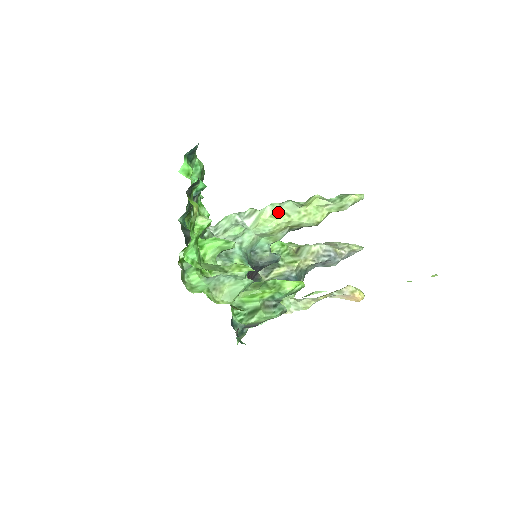
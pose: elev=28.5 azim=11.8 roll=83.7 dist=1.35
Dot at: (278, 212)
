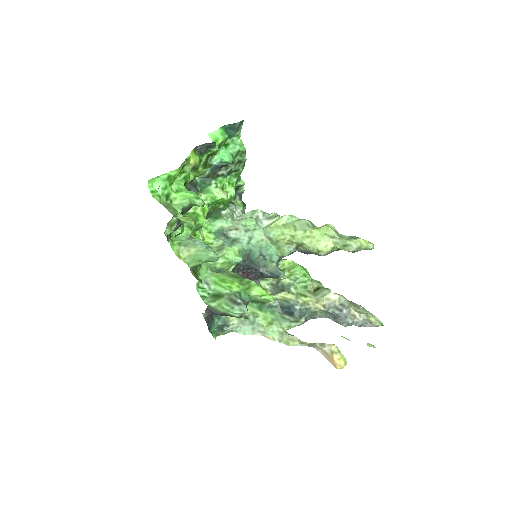
Dot at: (291, 224)
